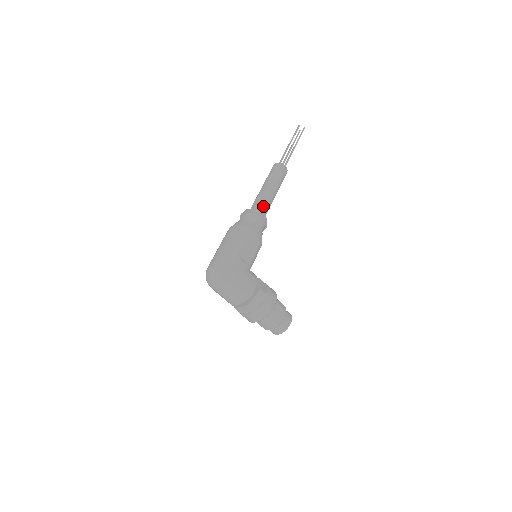
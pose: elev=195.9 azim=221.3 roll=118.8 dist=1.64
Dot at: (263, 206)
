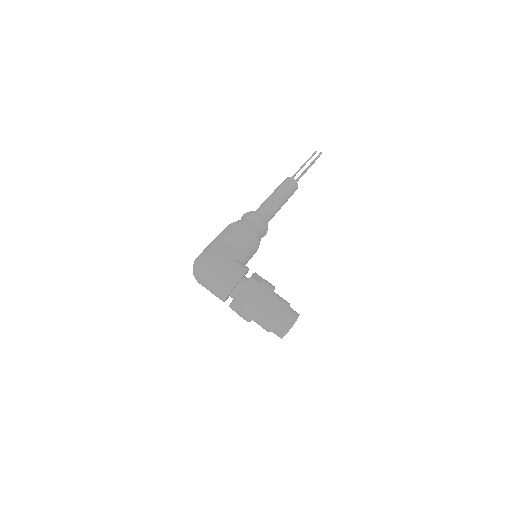
Dot at: (264, 210)
